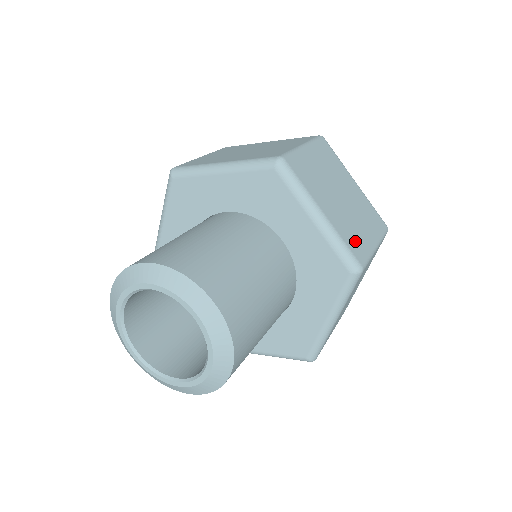
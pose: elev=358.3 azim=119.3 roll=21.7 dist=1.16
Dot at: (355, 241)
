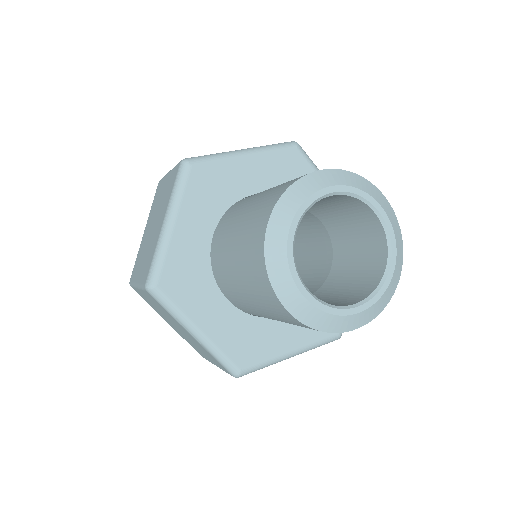
Dot at: occluded
